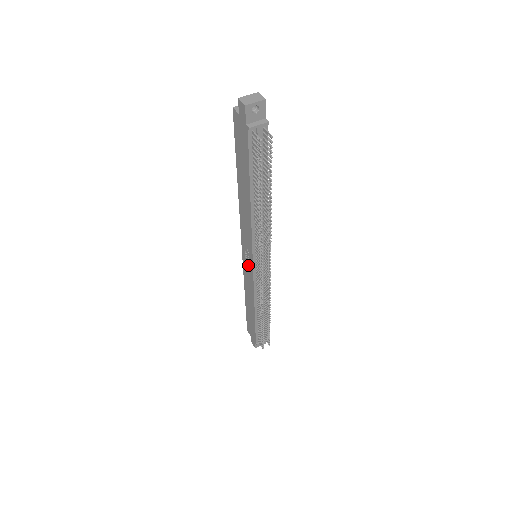
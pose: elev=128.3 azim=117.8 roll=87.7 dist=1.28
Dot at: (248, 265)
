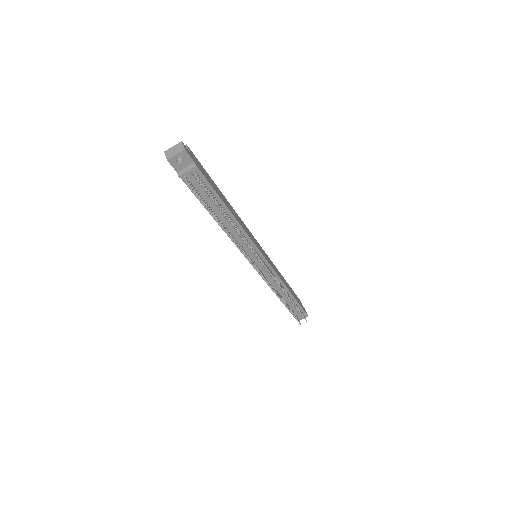
Dot at: occluded
